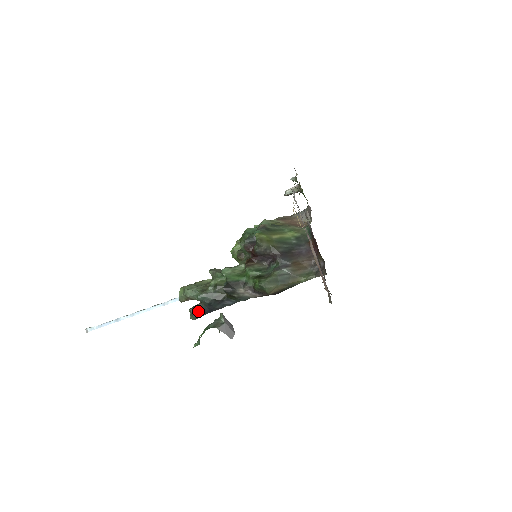
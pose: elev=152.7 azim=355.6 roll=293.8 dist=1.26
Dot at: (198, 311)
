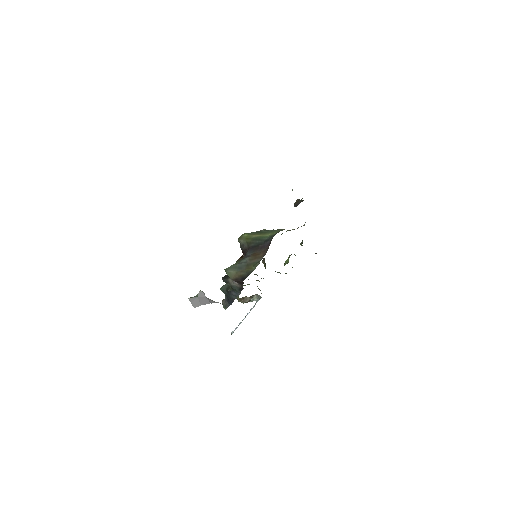
Dot at: (225, 301)
